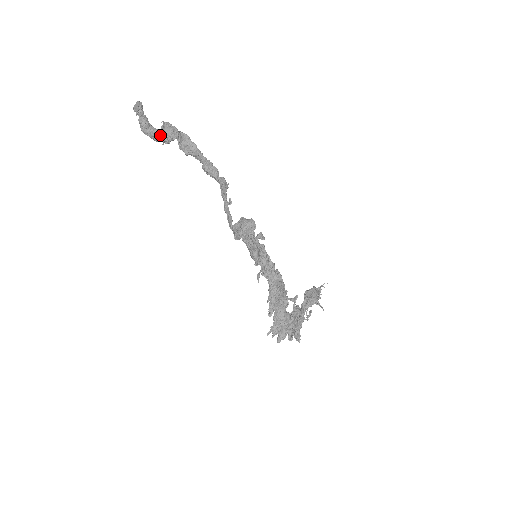
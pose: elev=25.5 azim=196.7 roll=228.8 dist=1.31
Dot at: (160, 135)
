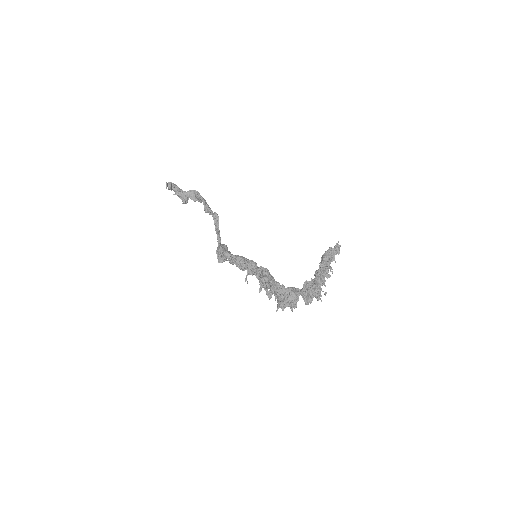
Dot at: occluded
